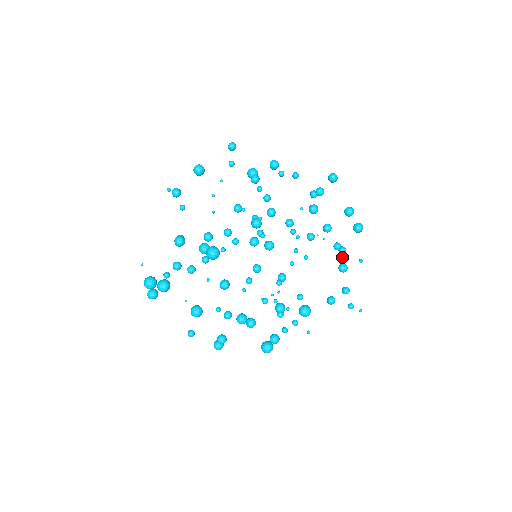
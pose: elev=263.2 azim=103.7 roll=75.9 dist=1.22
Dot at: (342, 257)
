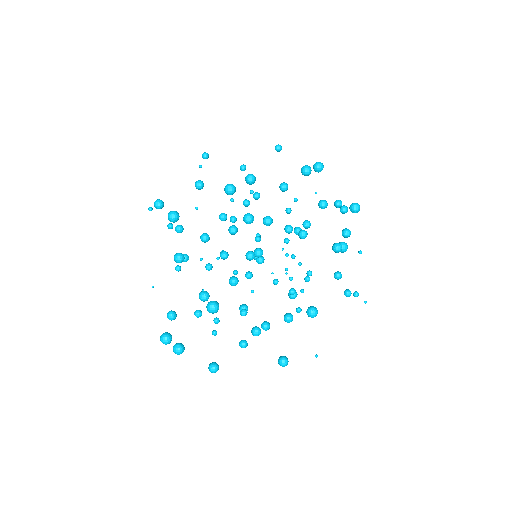
Dot at: occluded
